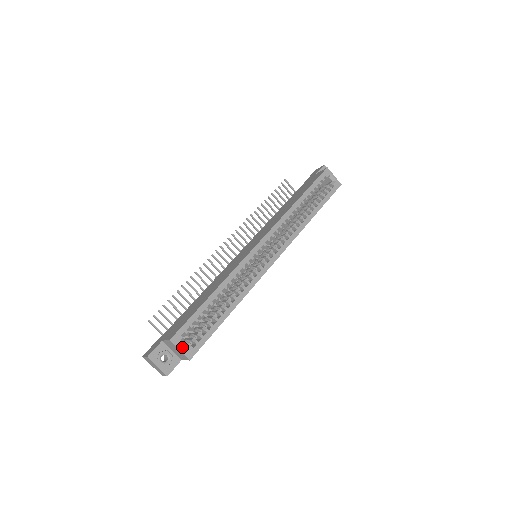
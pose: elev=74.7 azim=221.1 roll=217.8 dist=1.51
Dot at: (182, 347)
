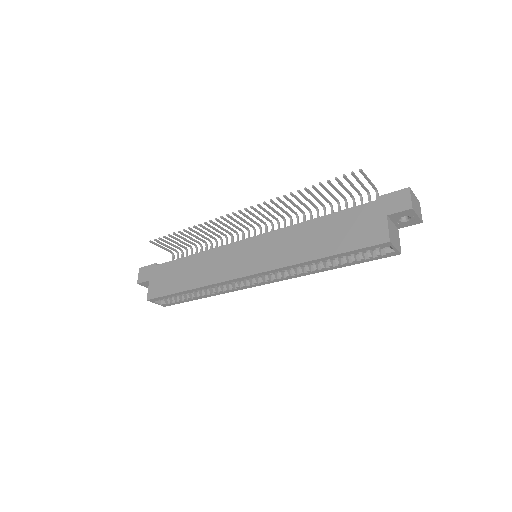
Dot at: (158, 302)
